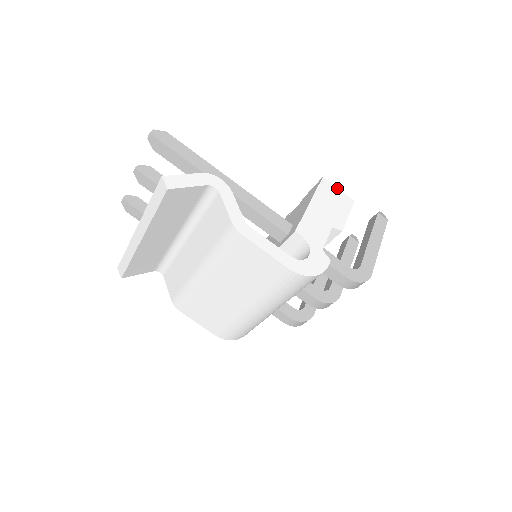
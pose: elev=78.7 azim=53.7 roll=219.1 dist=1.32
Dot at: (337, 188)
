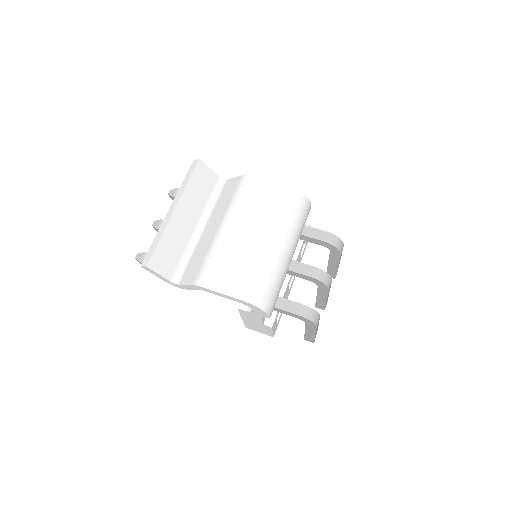
Dot at: occluded
